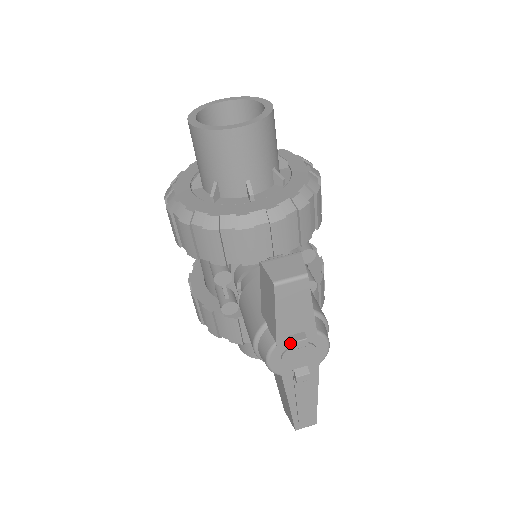
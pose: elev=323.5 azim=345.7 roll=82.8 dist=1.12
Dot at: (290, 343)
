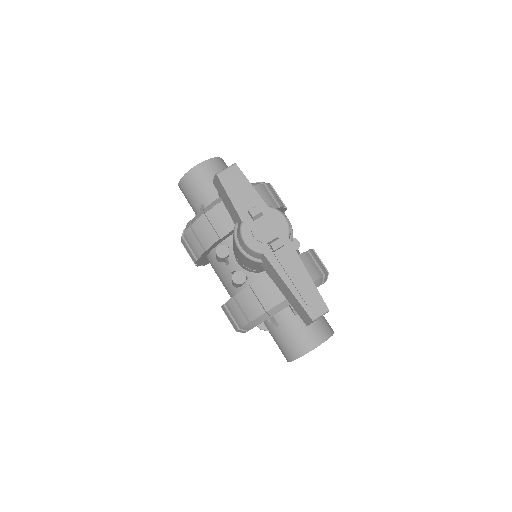
Dot at: (251, 218)
